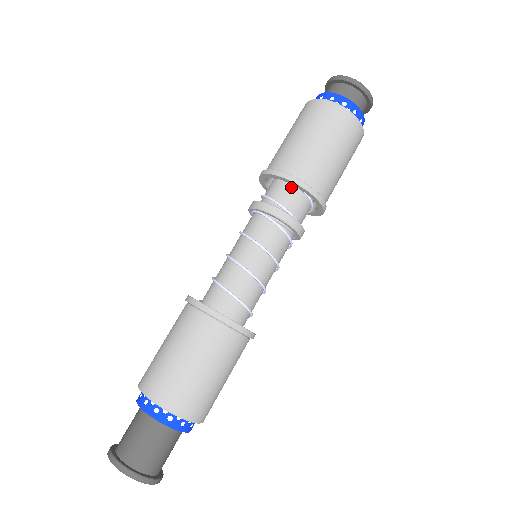
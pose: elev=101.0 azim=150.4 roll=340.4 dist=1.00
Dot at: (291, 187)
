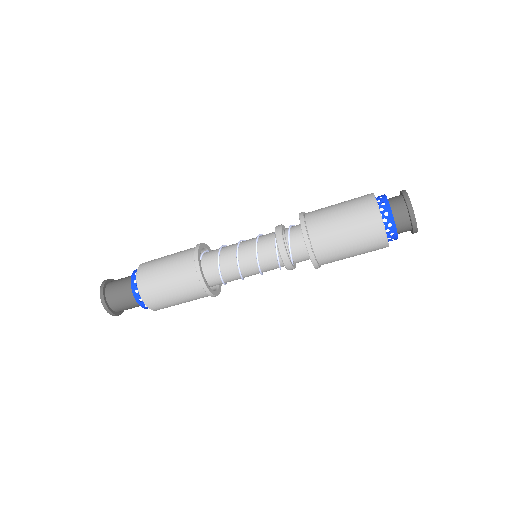
Dot at: occluded
